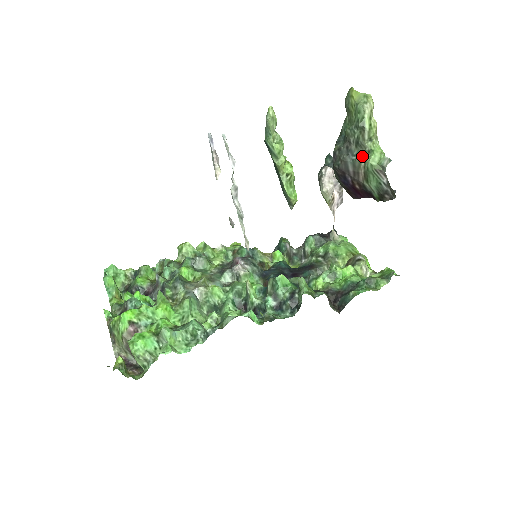
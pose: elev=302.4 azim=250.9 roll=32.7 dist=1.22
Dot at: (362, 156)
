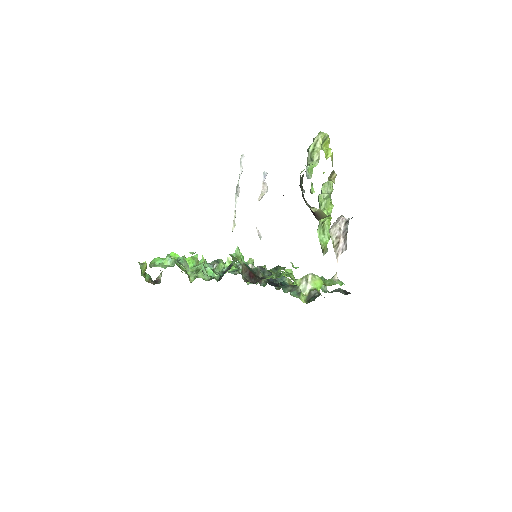
Dot at: occluded
